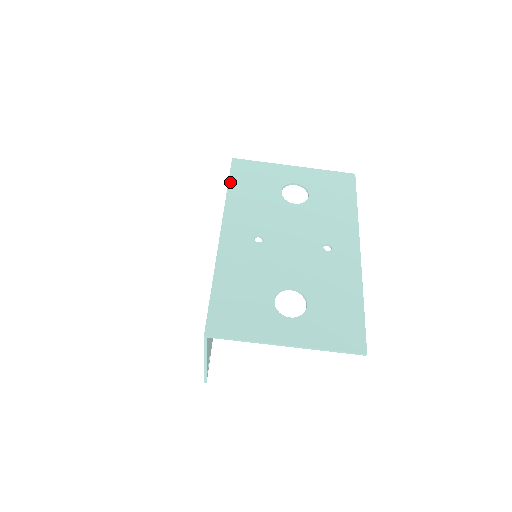
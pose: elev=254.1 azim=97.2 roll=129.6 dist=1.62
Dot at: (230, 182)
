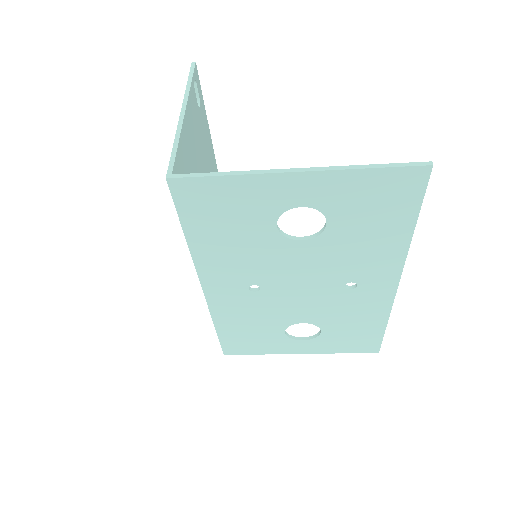
Dot at: (184, 225)
